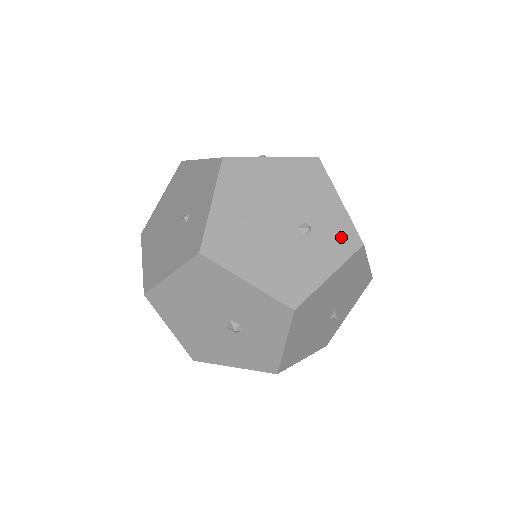
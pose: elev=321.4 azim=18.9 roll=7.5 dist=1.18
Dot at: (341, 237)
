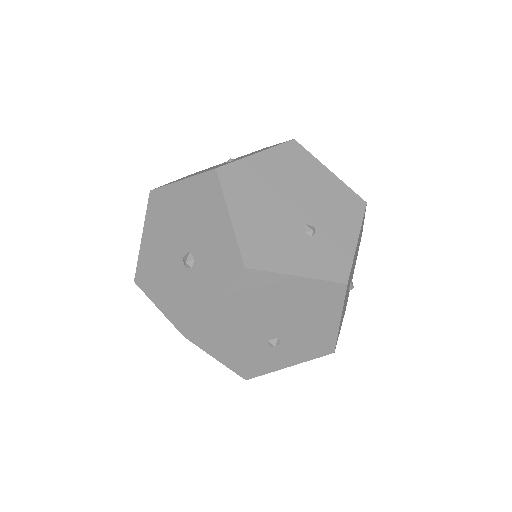
Dot at: (333, 262)
